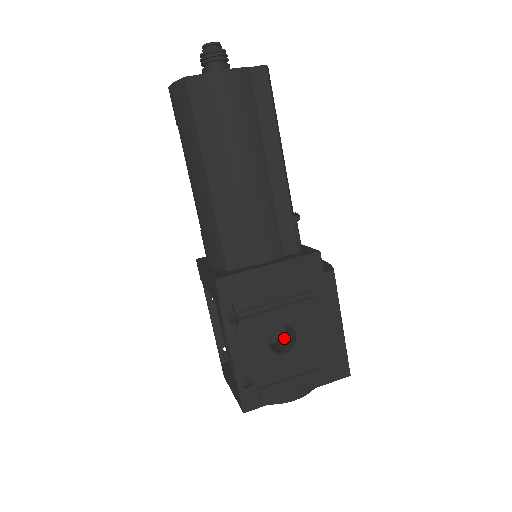
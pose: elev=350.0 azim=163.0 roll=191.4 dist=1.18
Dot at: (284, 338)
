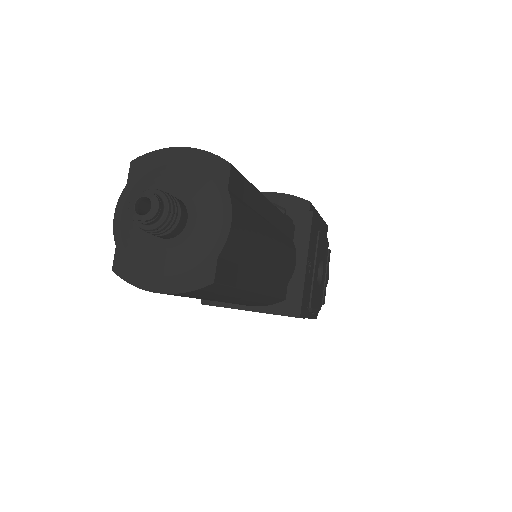
Dot at: occluded
